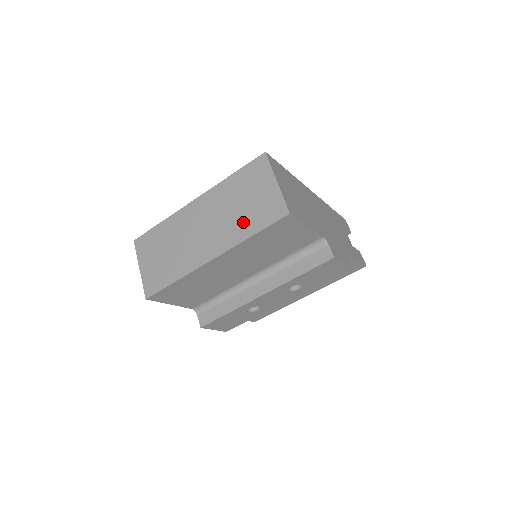
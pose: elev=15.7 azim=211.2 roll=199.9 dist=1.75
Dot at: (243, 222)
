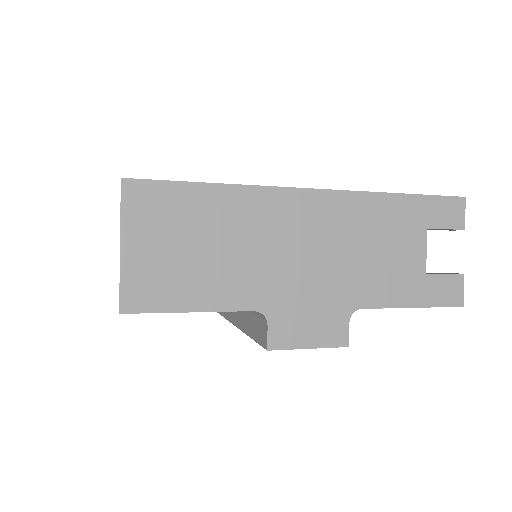
Dot at: occluded
